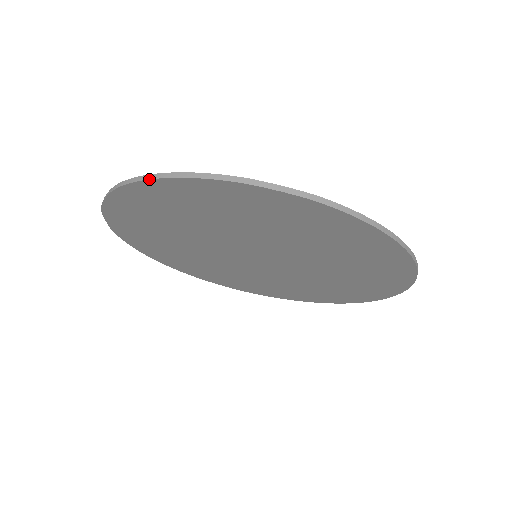
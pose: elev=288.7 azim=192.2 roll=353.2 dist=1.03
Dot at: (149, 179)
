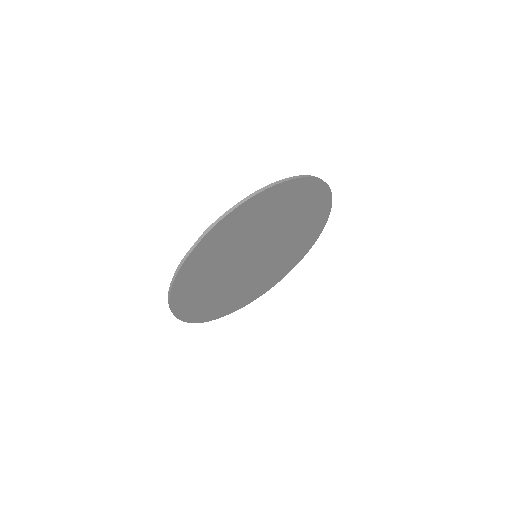
Dot at: (277, 184)
